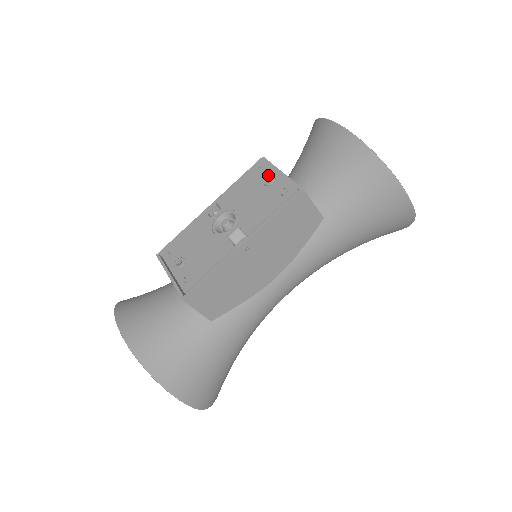
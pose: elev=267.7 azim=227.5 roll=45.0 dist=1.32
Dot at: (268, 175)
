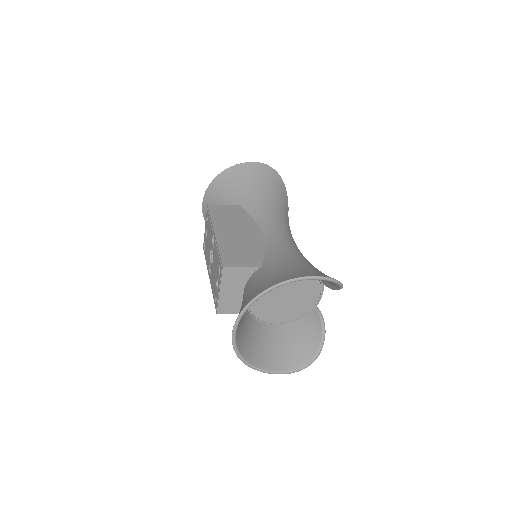
Dot at: occluded
